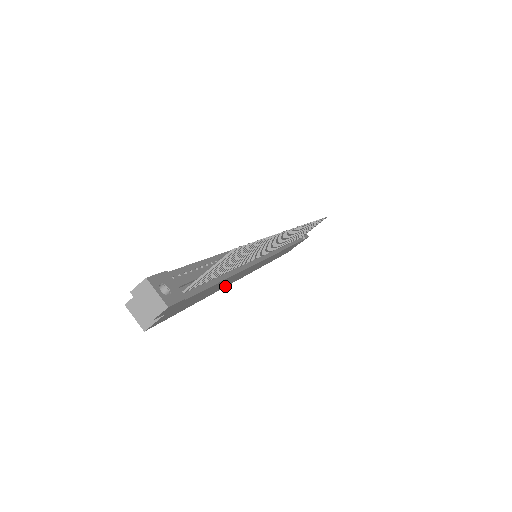
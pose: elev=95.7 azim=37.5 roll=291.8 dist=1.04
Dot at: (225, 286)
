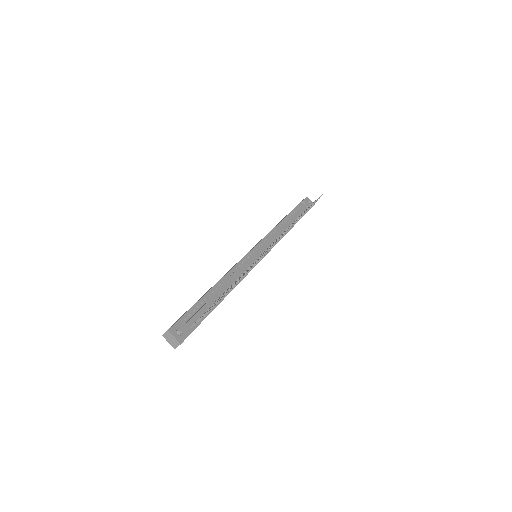
Dot at: occluded
